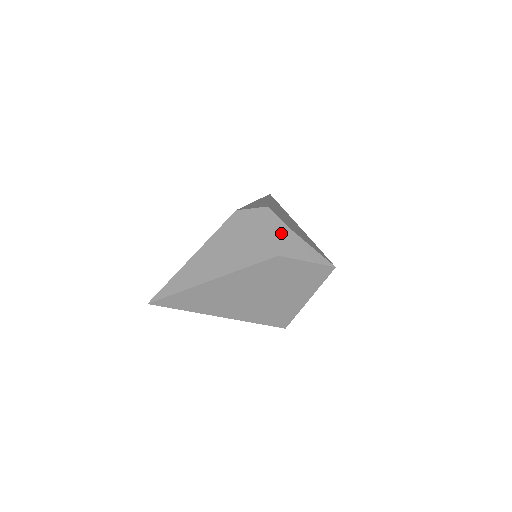
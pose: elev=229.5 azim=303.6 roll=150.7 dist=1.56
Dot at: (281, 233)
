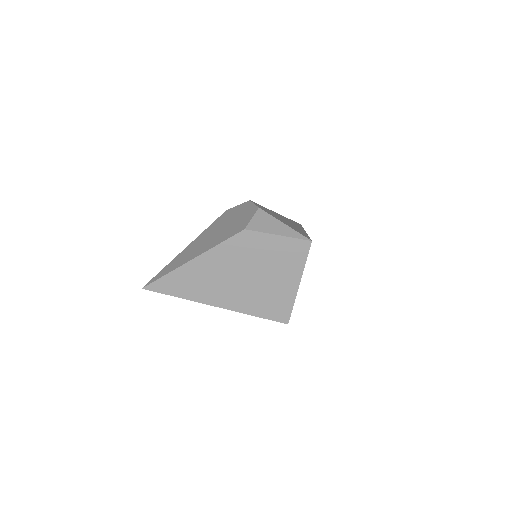
Dot at: (253, 213)
